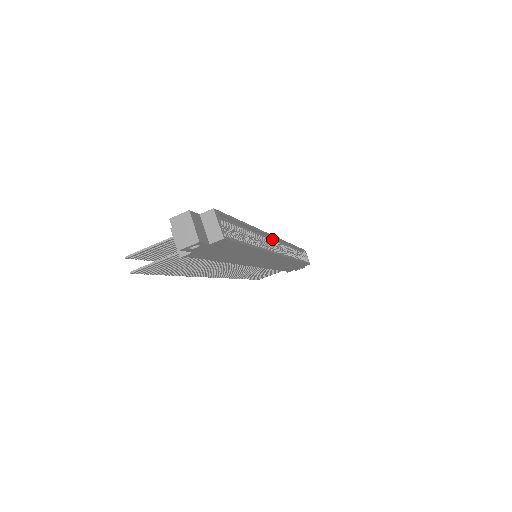
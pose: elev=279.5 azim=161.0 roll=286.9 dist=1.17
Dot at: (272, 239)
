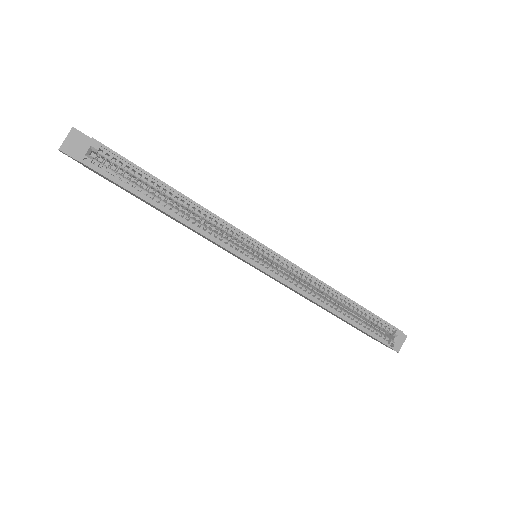
Dot at: (259, 245)
